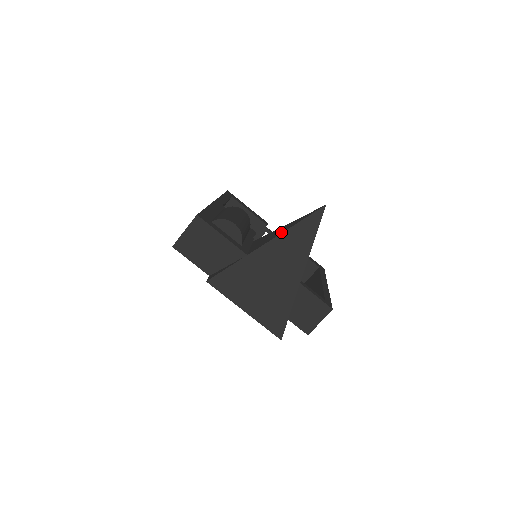
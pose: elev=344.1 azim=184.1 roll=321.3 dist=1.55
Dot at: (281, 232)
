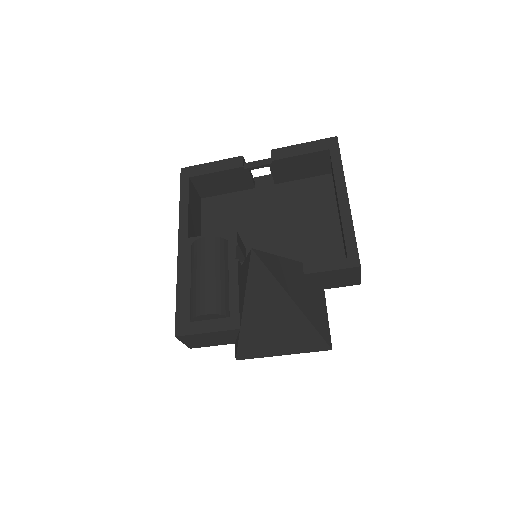
Dot at: (243, 294)
